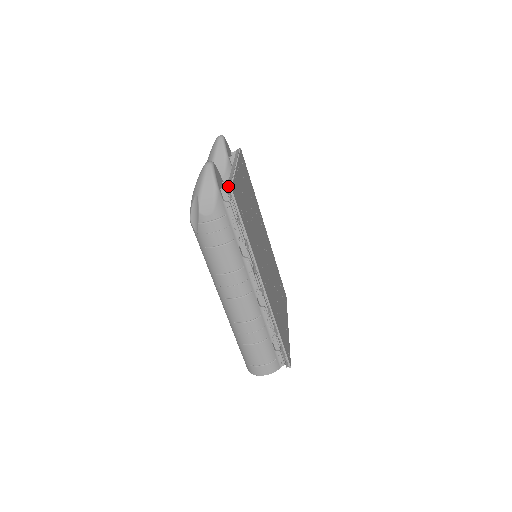
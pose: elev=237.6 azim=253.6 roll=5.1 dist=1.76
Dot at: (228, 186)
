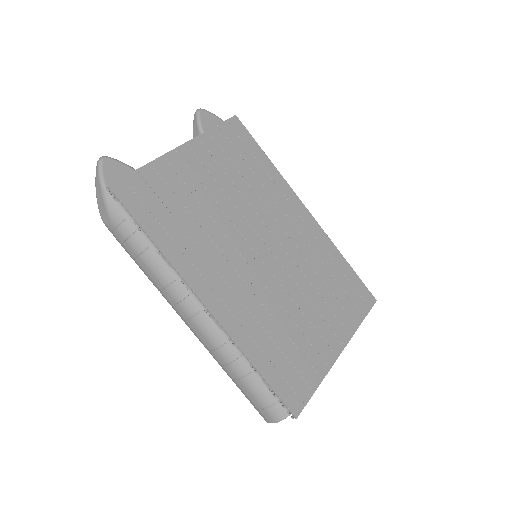
Dot at: (114, 182)
